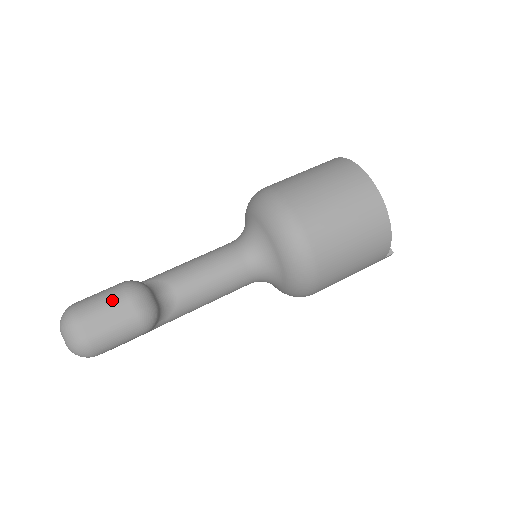
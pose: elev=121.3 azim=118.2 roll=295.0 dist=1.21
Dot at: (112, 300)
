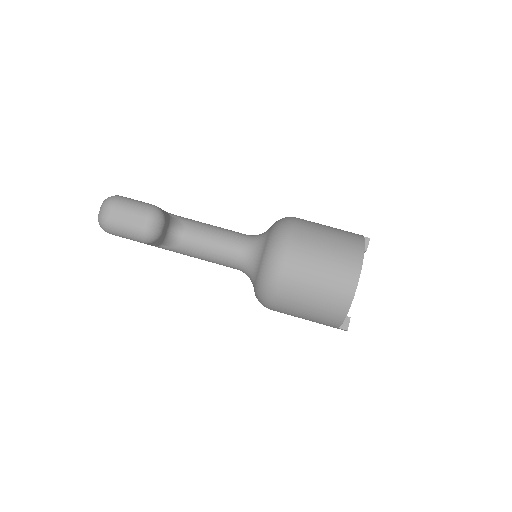
Dot at: (137, 210)
